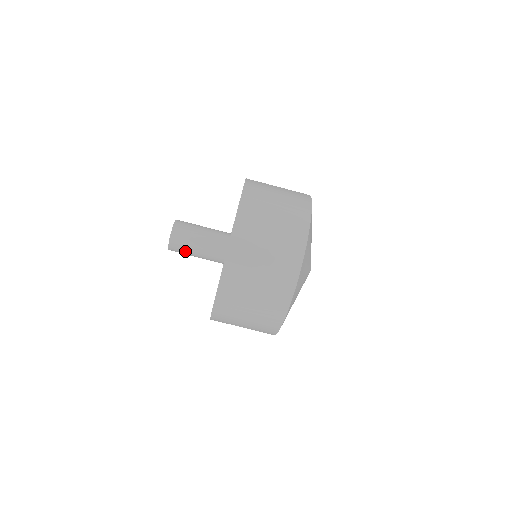
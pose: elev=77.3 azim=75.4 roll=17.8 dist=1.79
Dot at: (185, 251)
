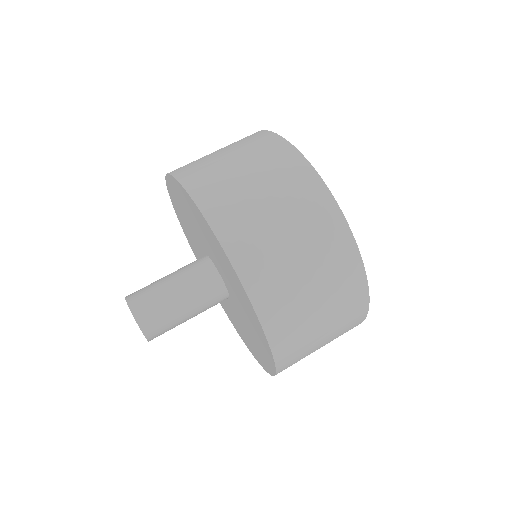
Dot at: (164, 312)
